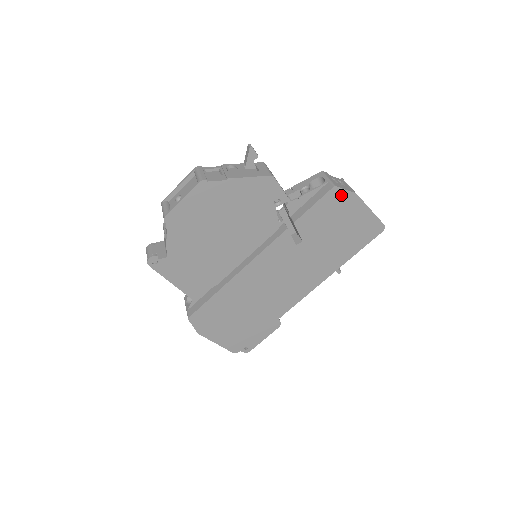
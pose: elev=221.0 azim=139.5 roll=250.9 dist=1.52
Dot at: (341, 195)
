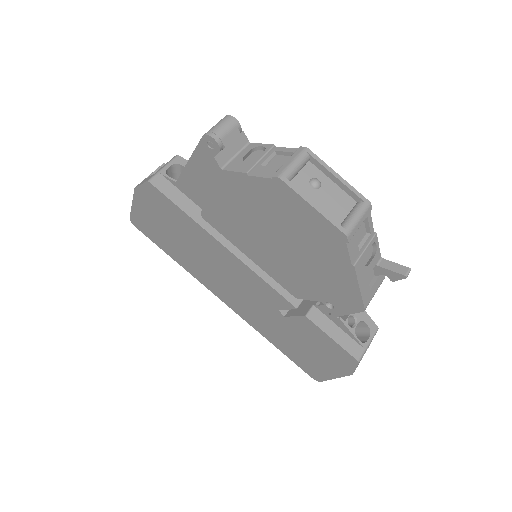
Dot at: (349, 363)
